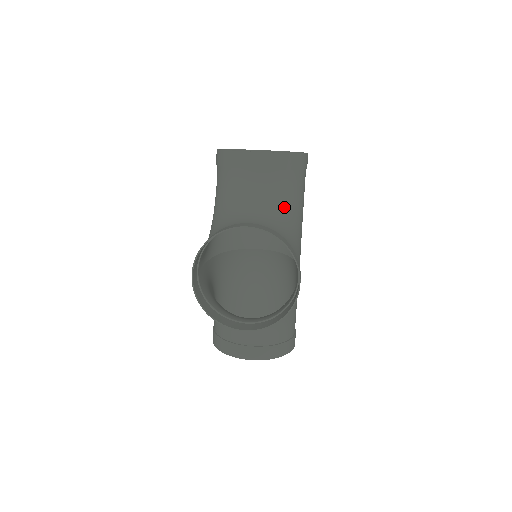
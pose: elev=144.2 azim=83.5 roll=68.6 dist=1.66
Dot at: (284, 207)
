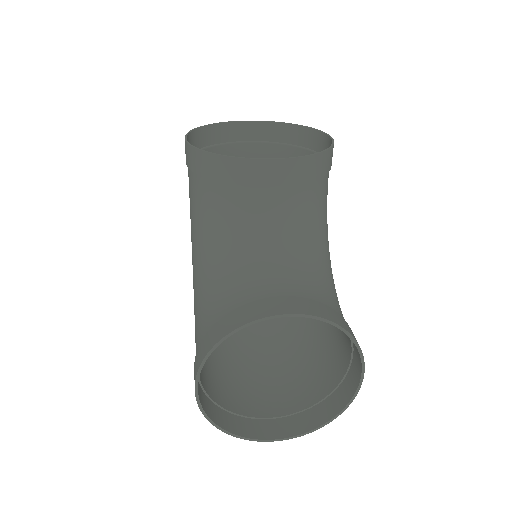
Dot at: occluded
